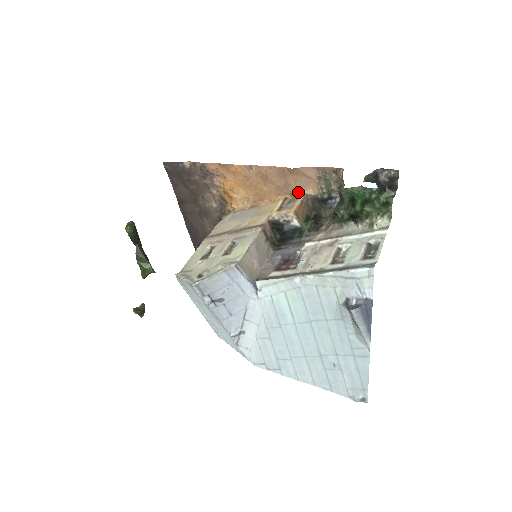
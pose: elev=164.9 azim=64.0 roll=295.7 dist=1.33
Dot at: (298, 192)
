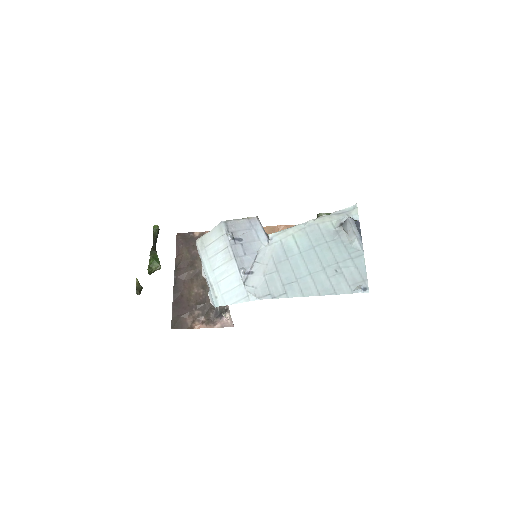
Dot at: occluded
